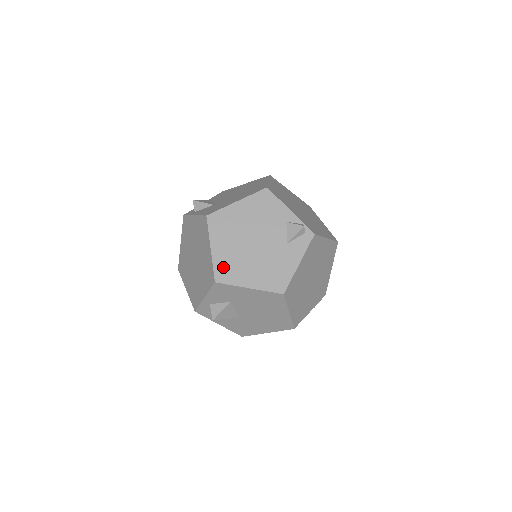
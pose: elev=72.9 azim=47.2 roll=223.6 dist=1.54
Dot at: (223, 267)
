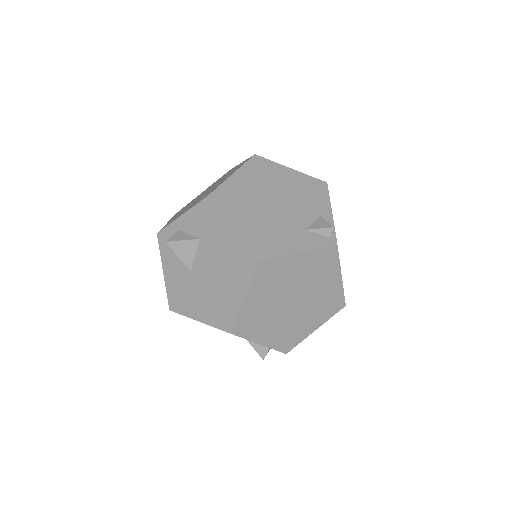
Dot at: (228, 193)
